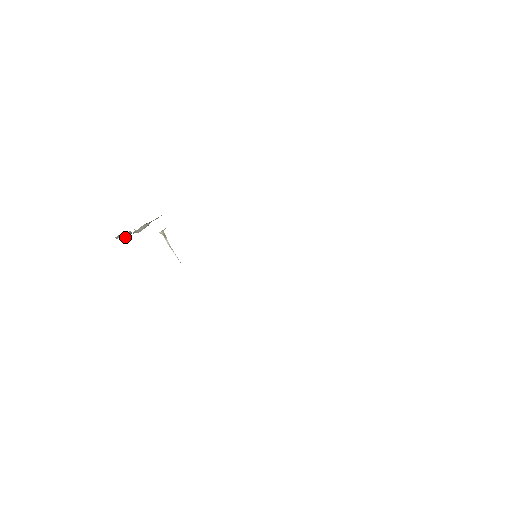
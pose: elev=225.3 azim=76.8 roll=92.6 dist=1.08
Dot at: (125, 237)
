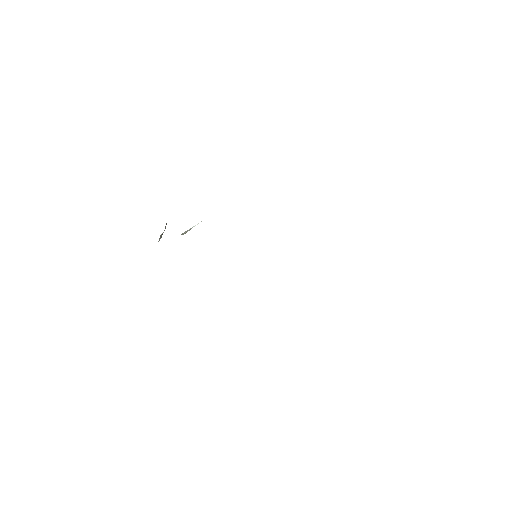
Dot at: occluded
